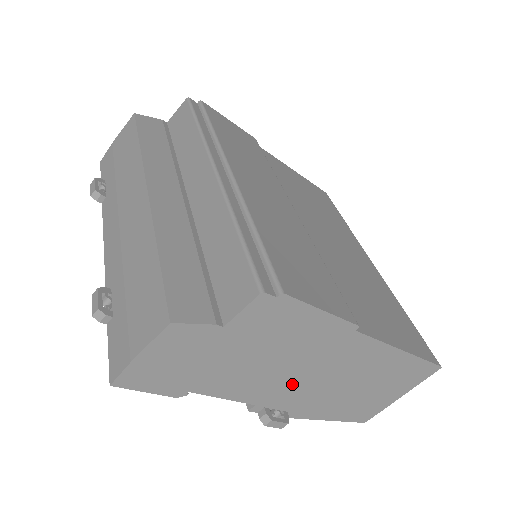
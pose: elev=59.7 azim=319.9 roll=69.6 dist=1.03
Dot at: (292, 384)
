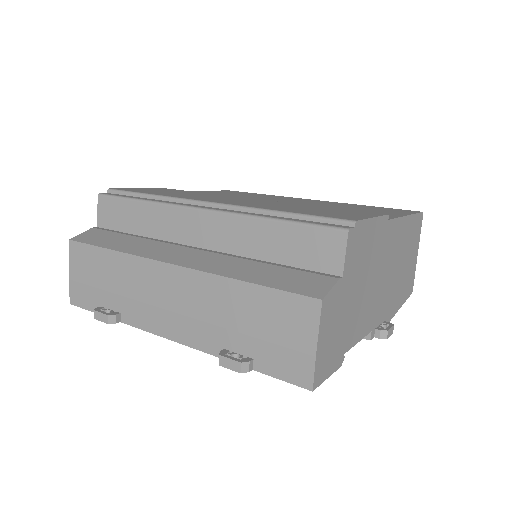
Dot at: (379, 294)
